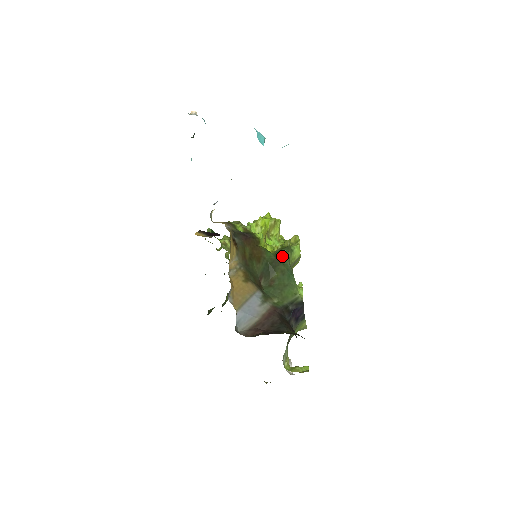
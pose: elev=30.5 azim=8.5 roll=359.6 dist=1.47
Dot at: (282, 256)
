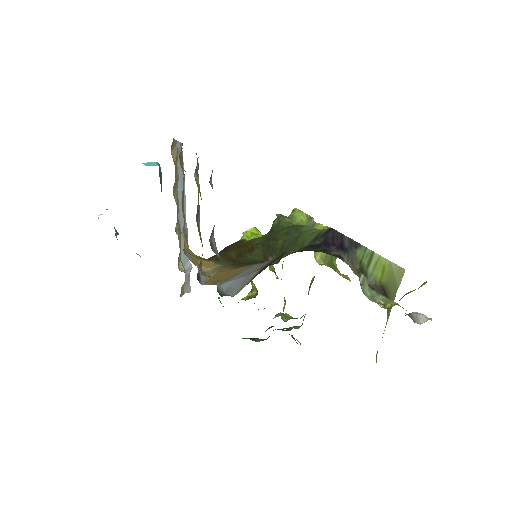
Dot at: (276, 226)
